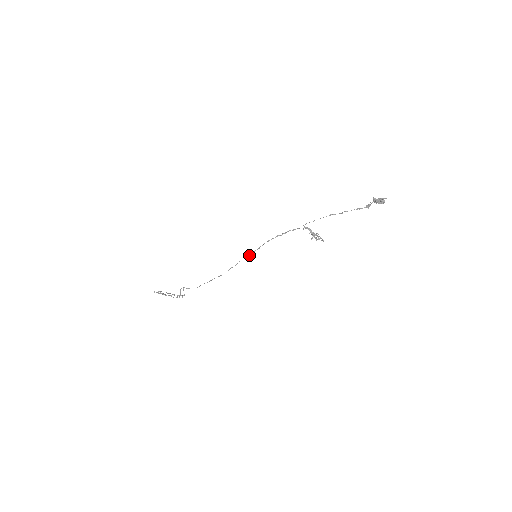
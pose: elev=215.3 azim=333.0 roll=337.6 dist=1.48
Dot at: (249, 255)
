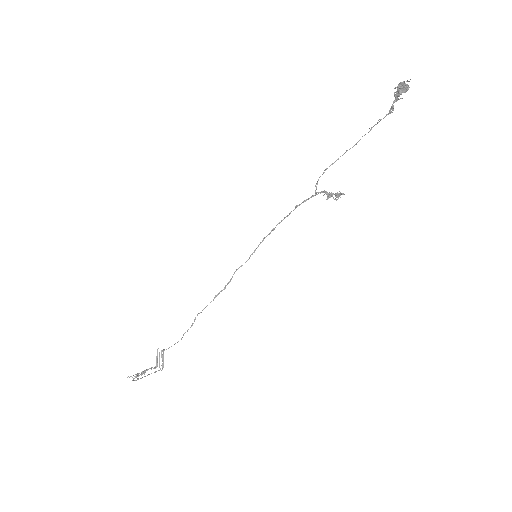
Dot at: (248, 259)
